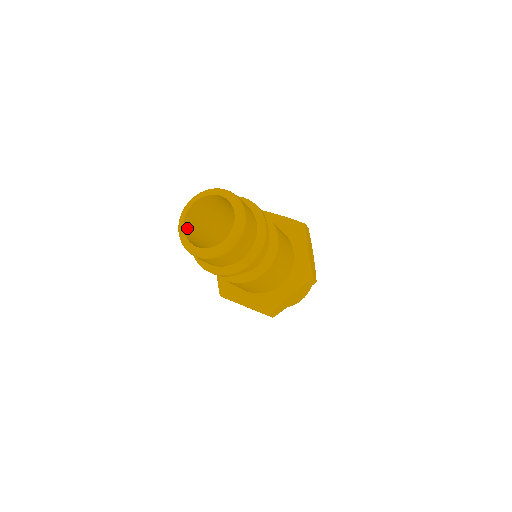
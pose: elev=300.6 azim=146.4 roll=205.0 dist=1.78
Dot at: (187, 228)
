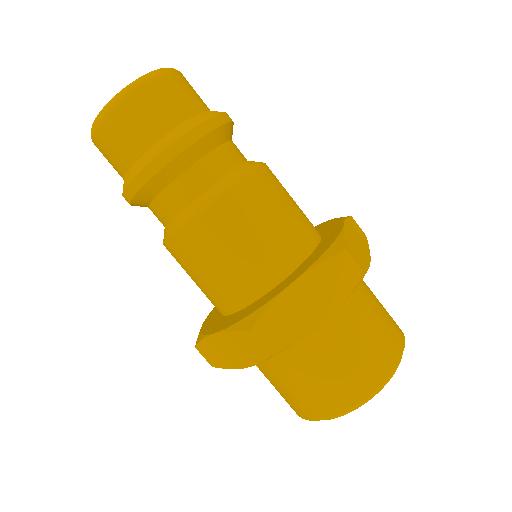
Dot at: occluded
